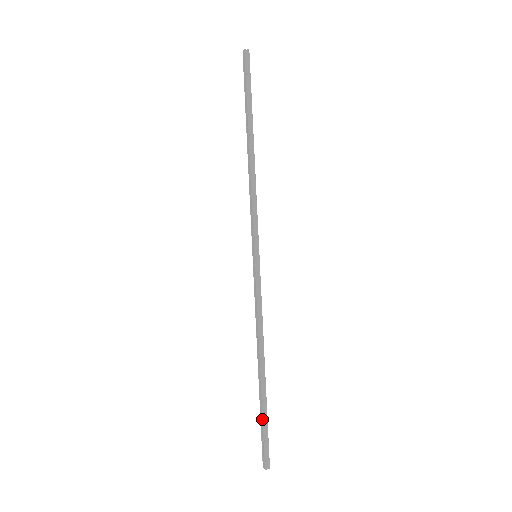
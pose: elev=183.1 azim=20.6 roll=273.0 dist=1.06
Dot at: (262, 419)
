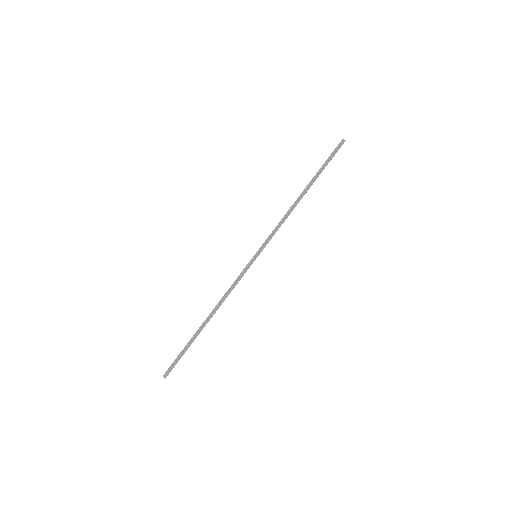
Dot at: (184, 347)
